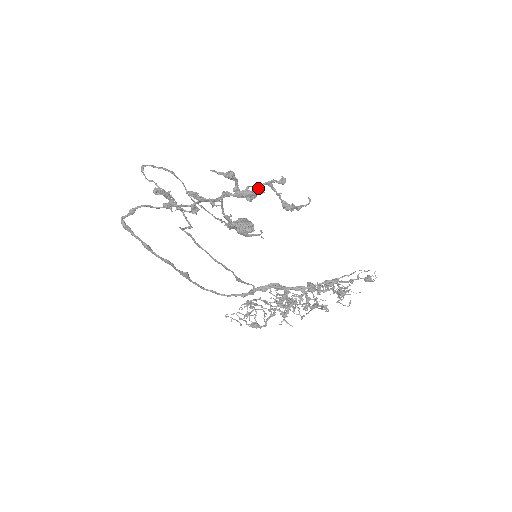
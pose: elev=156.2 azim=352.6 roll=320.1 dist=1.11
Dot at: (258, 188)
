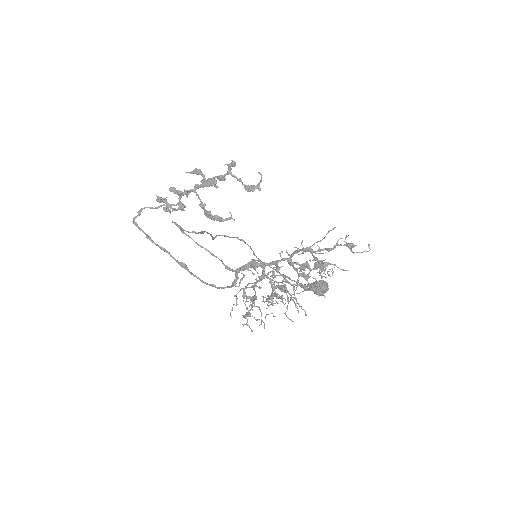
Dot at: (219, 176)
